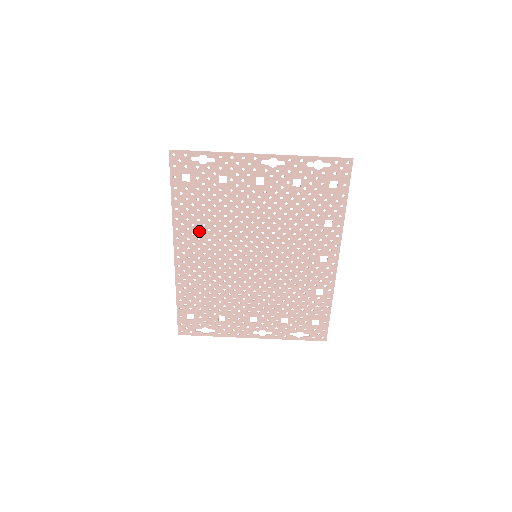
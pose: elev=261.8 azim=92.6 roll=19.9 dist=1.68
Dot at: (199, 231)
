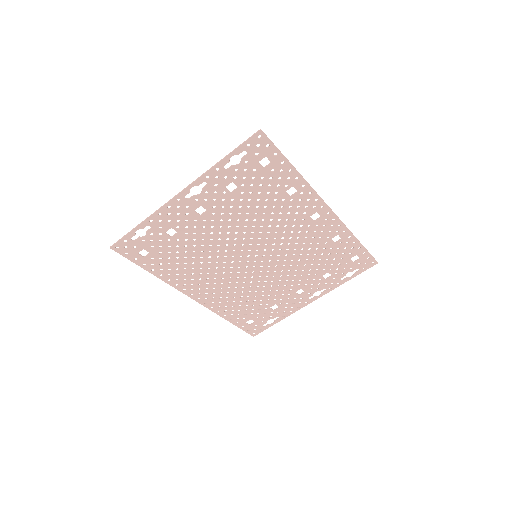
Dot at: (194, 275)
